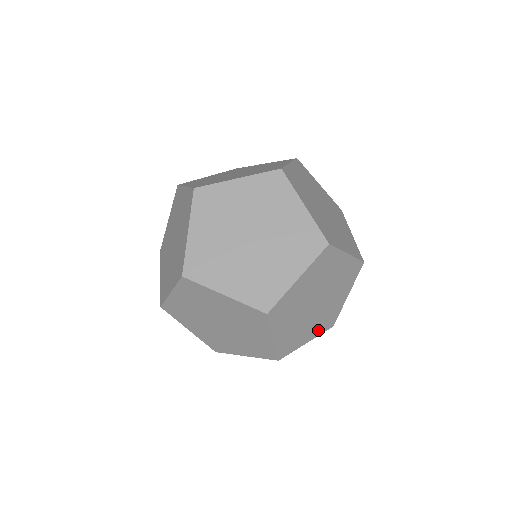
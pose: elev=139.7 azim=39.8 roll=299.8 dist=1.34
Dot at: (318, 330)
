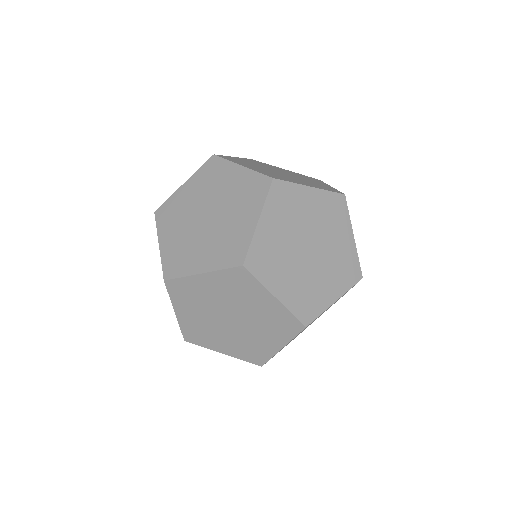
Dot at: (238, 352)
